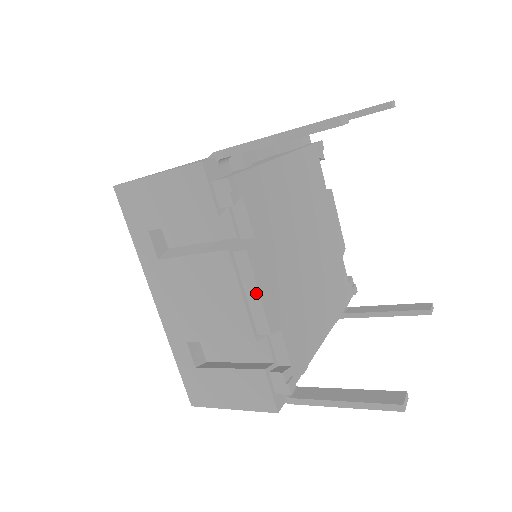
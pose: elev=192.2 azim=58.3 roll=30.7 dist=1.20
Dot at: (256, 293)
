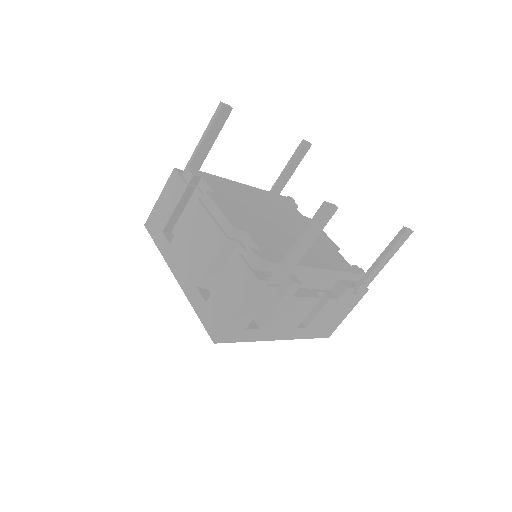
Dot at: (218, 210)
